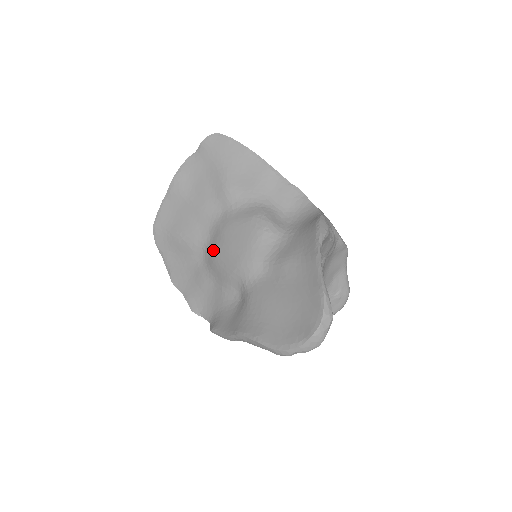
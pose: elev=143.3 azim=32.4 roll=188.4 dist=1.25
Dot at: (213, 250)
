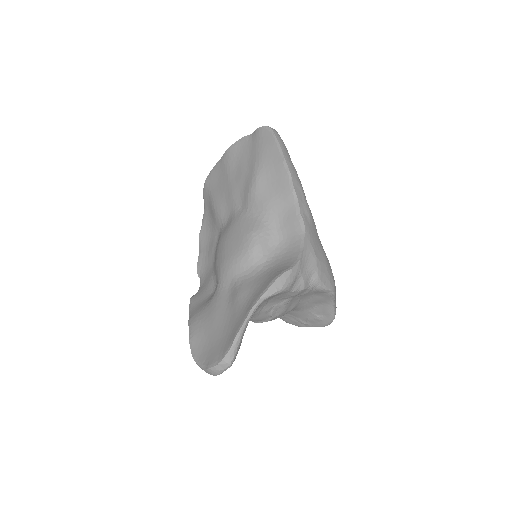
Dot at: (221, 236)
